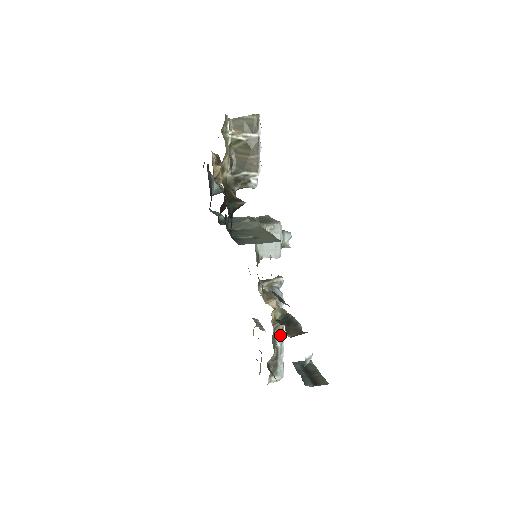
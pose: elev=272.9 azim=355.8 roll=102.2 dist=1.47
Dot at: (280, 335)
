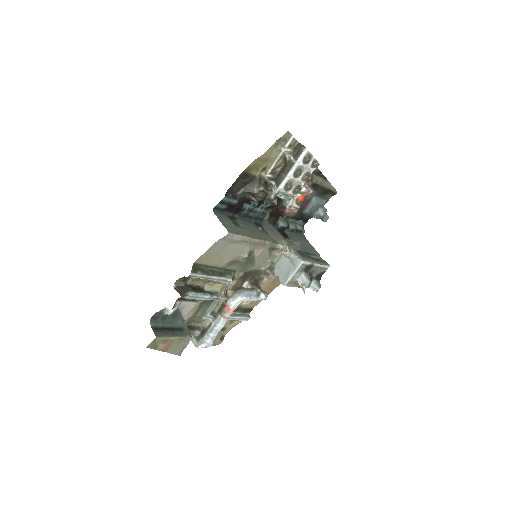
Dot at: (218, 319)
